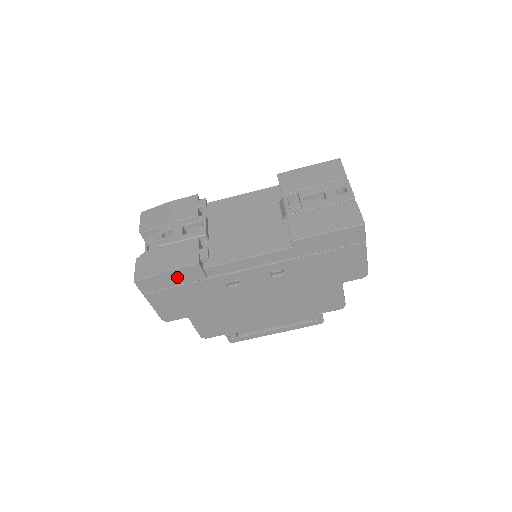
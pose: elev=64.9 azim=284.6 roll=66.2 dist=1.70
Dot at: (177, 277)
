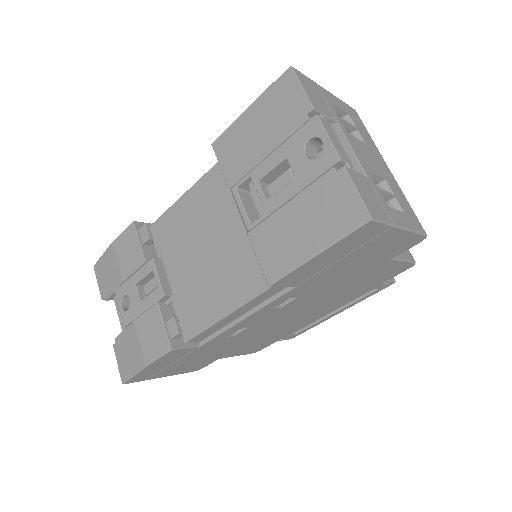
Dot at: (163, 362)
